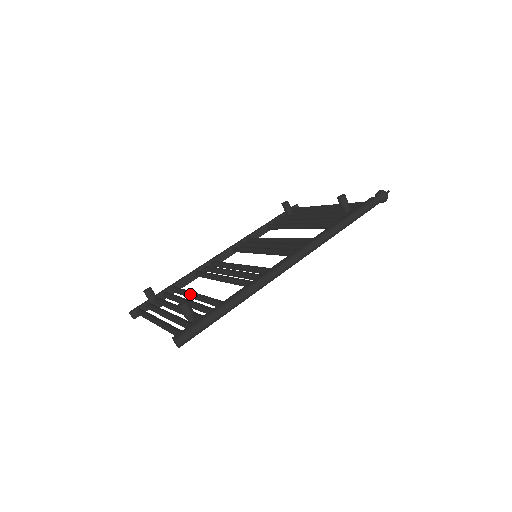
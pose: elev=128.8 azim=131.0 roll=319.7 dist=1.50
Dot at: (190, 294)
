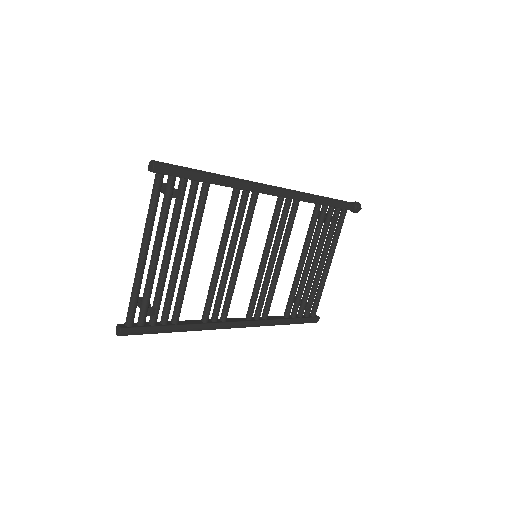
Dot at: (184, 262)
